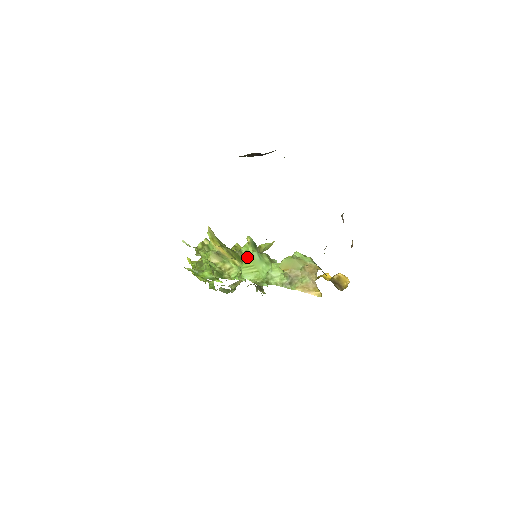
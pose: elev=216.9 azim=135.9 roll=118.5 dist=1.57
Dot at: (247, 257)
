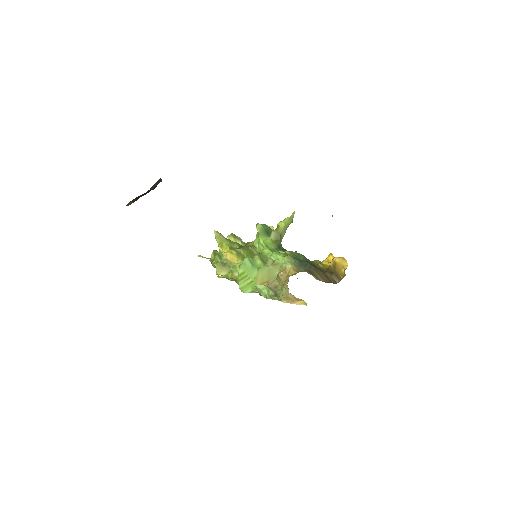
Dot at: (239, 267)
